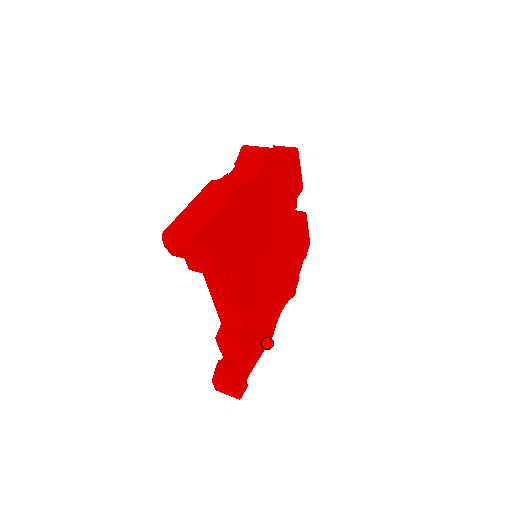
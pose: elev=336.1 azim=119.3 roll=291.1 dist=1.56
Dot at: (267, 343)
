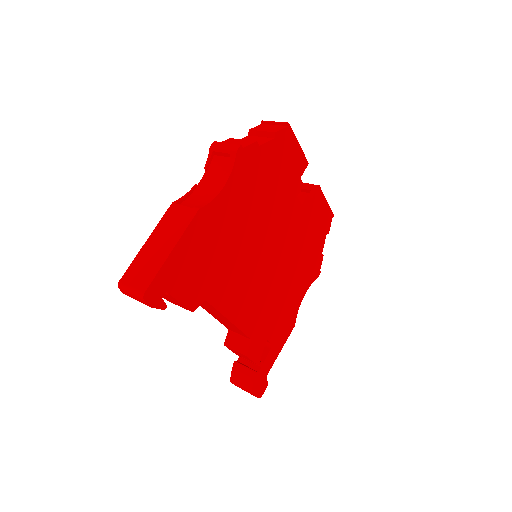
Dot at: (288, 335)
